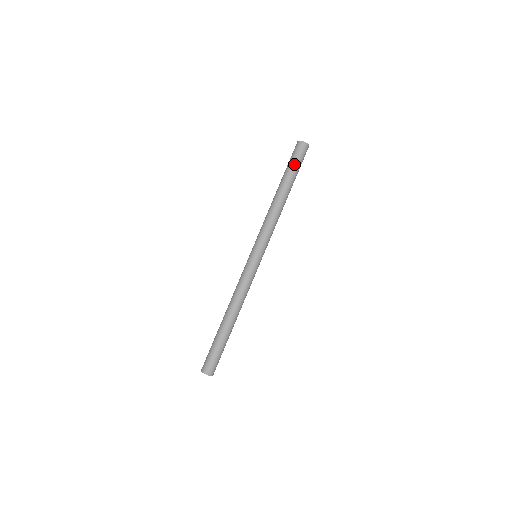
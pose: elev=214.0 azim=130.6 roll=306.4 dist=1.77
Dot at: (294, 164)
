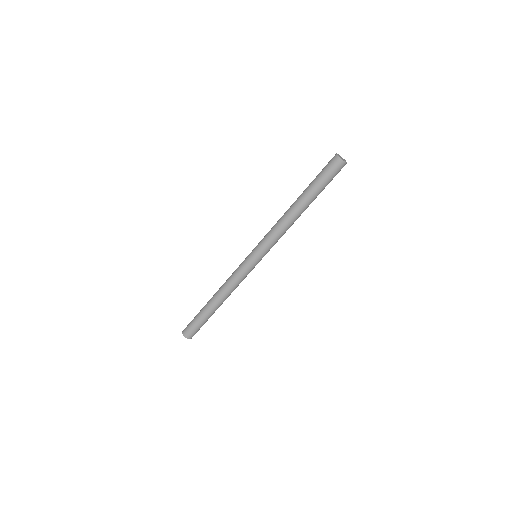
Dot at: (325, 183)
